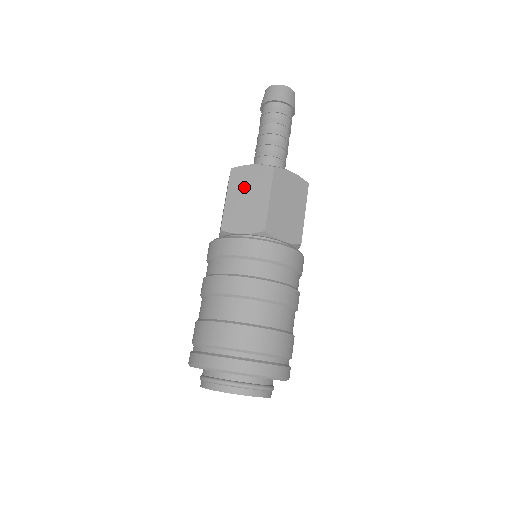
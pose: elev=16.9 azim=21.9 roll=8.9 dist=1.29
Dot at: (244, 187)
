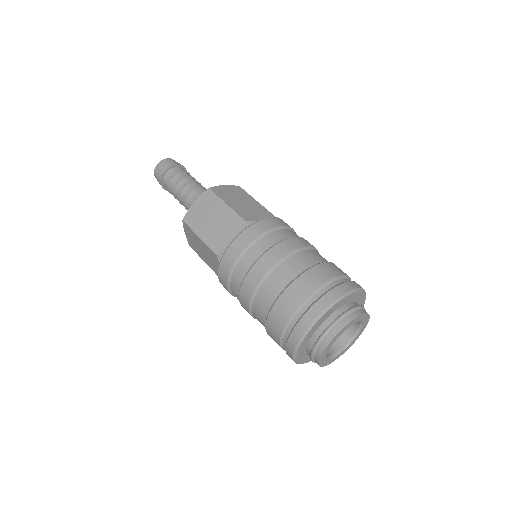
Dot at: (203, 218)
